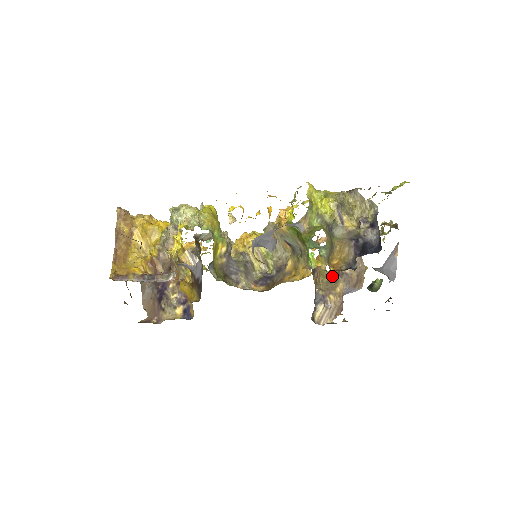
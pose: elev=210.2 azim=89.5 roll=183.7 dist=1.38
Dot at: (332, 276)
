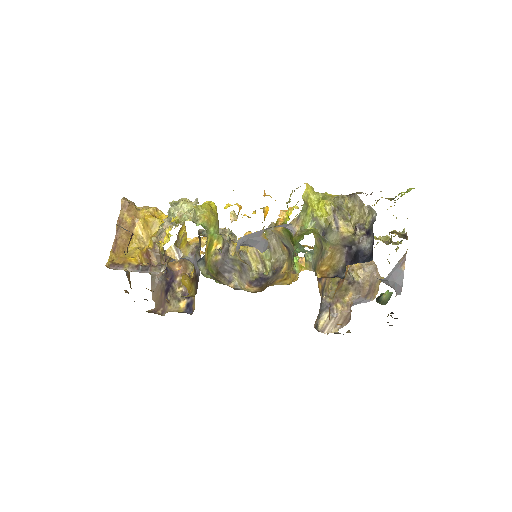
Dot at: (343, 284)
